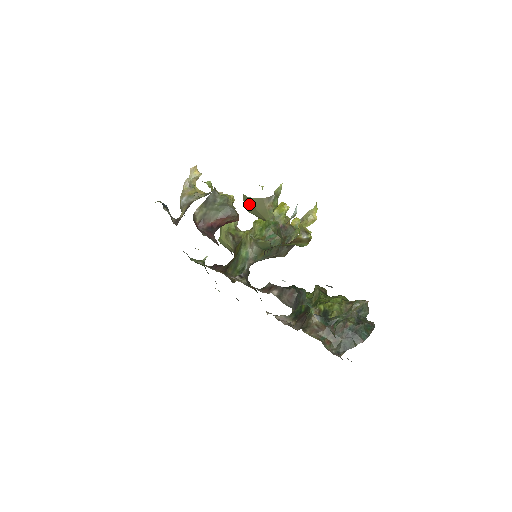
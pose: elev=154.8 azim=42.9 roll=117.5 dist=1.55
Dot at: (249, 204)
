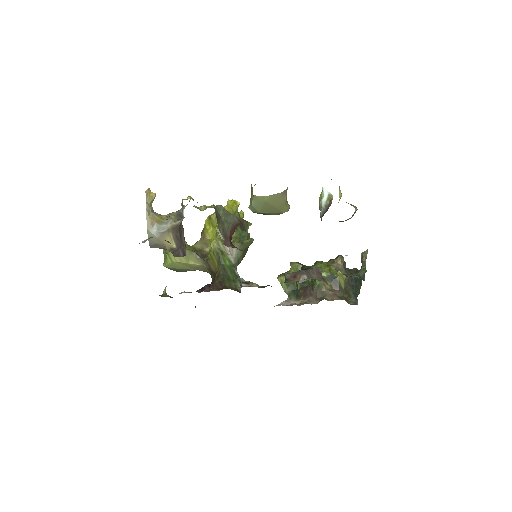
Dot at: (264, 203)
